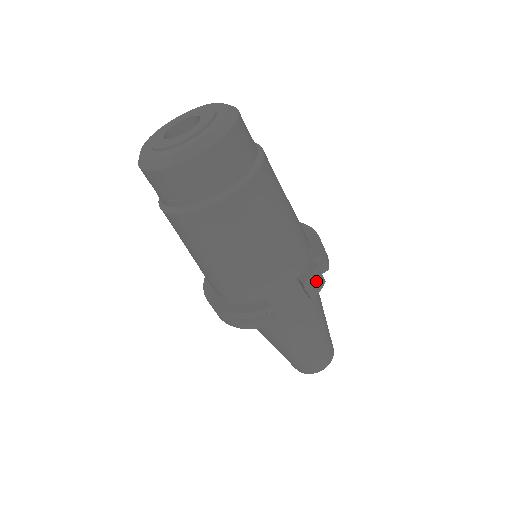
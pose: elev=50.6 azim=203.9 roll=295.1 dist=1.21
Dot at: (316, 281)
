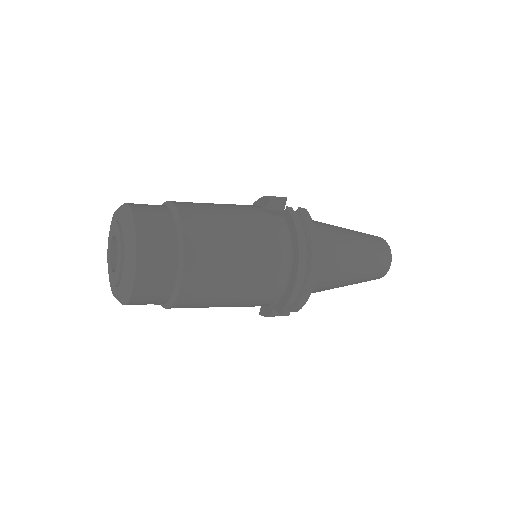
Dot at: (277, 314)
